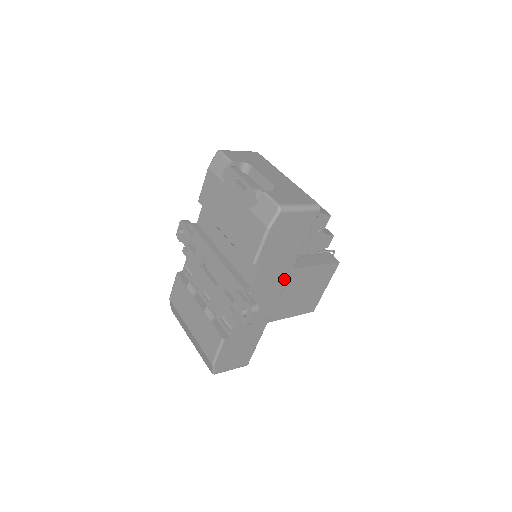
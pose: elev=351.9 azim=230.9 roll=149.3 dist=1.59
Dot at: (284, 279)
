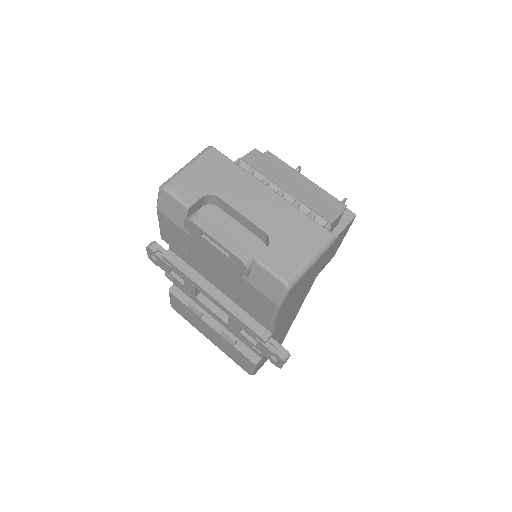
Dot at: (304, 296)
